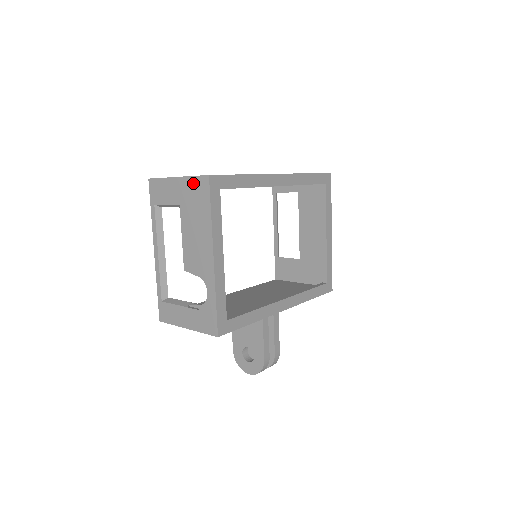
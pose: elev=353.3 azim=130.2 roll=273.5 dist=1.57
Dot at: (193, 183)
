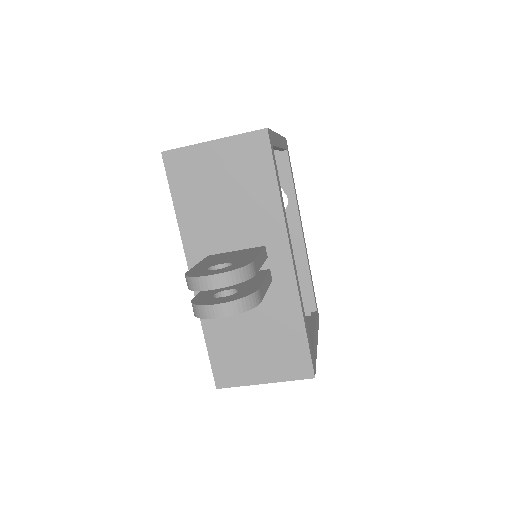
Dot at: occluded
